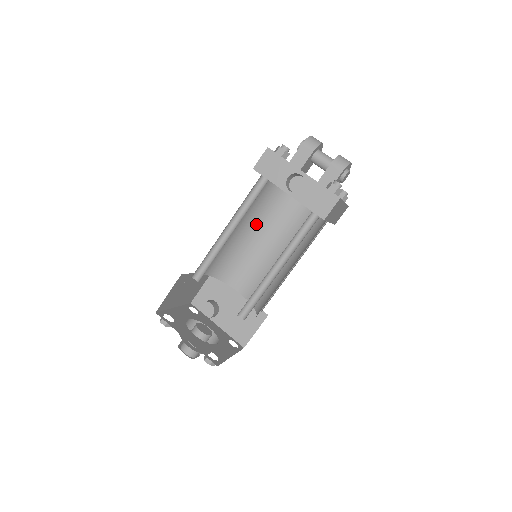
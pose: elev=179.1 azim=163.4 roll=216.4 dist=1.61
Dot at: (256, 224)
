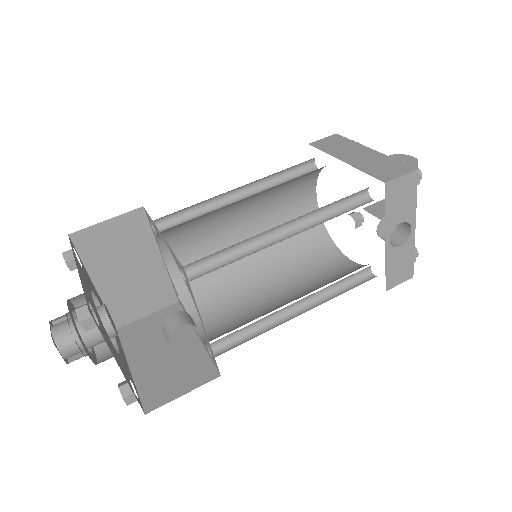
Dot at: (262, 193)
